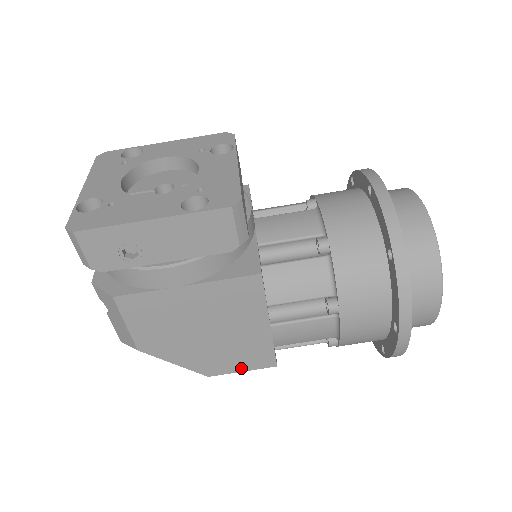
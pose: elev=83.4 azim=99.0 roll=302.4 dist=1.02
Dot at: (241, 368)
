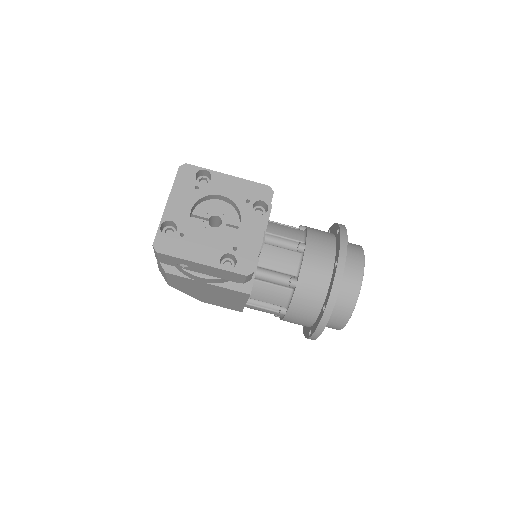
Dot at: (222, 306)
